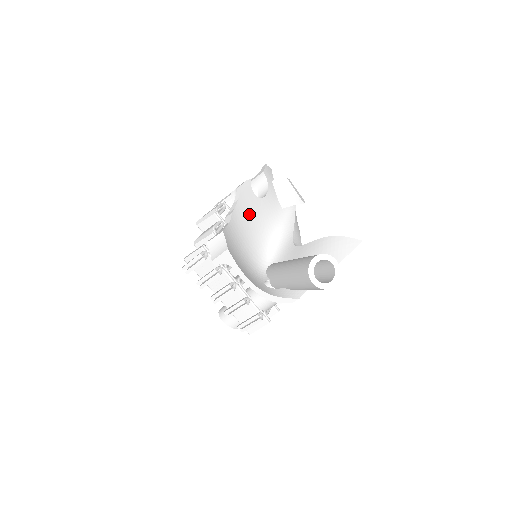
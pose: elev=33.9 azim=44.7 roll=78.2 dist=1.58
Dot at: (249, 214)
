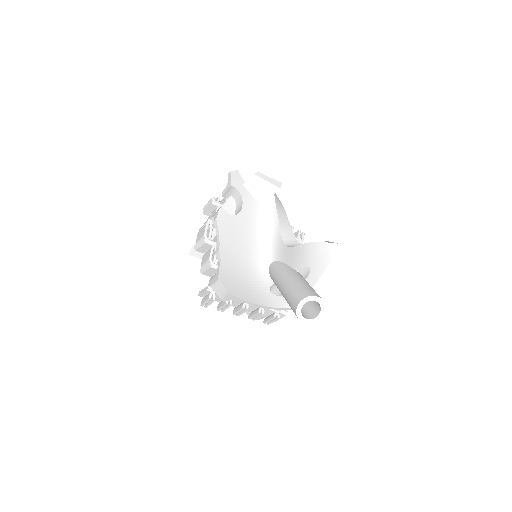
Dot at: (234, 236)
